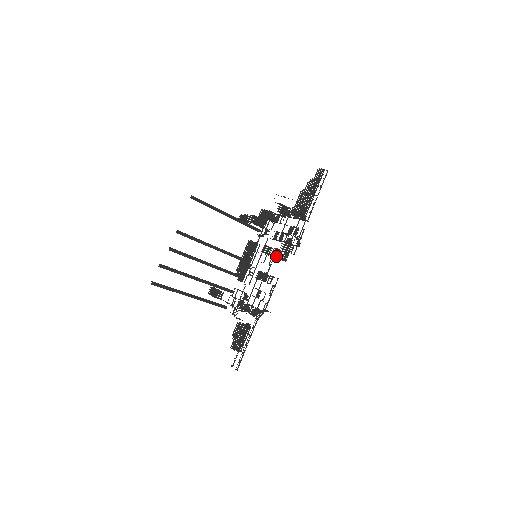
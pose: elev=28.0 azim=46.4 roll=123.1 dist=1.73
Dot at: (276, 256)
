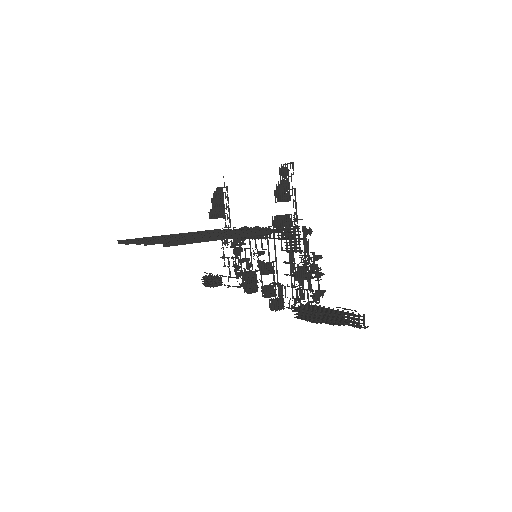
Dot at: (263, 296)
